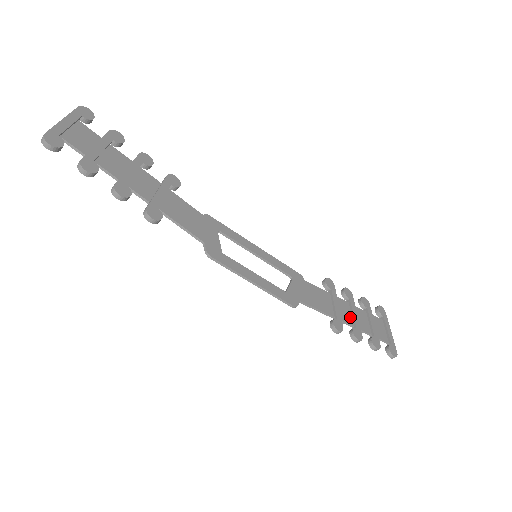
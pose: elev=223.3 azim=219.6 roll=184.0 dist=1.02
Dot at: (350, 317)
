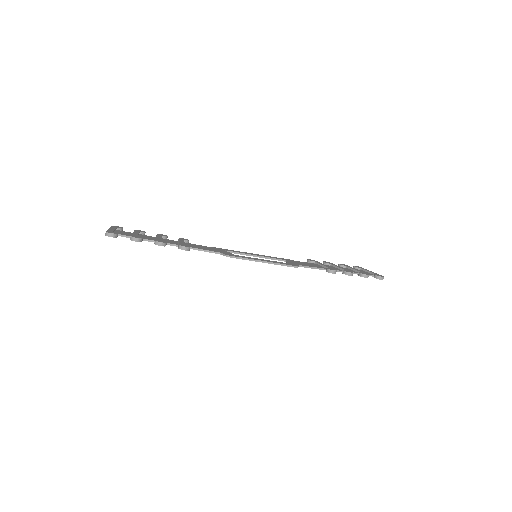
Dot at: (338, 269)
